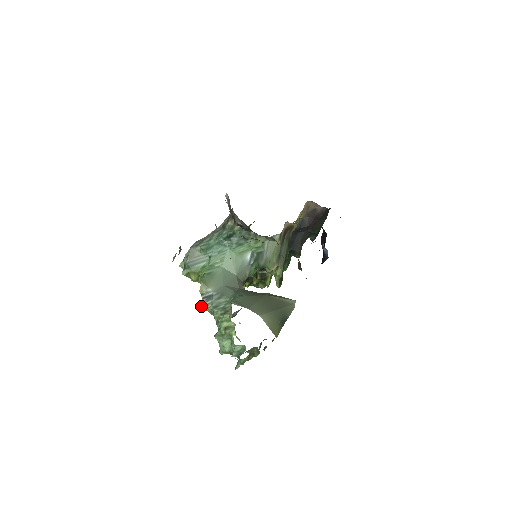
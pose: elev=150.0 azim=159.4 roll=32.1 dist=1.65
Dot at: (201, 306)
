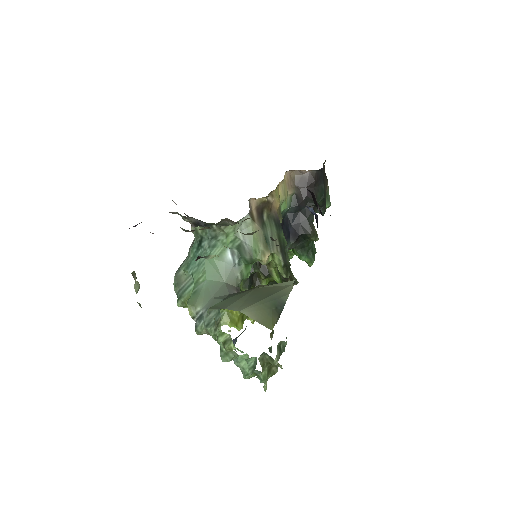
Dot at: (197, 331)
